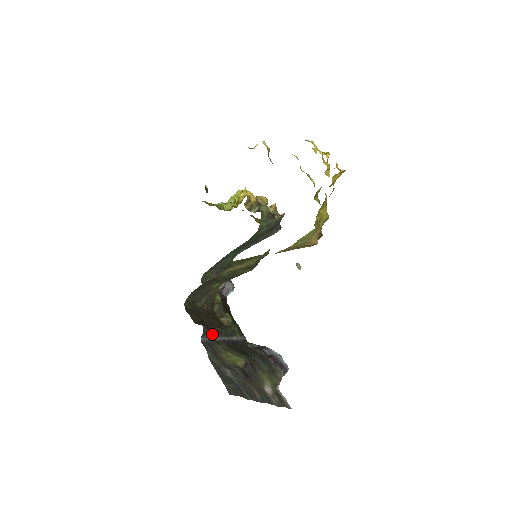
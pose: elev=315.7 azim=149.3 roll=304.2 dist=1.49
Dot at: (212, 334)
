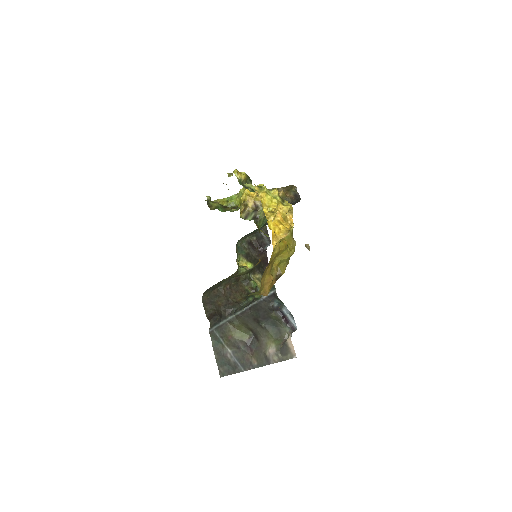
Dot at: (225, 316)
